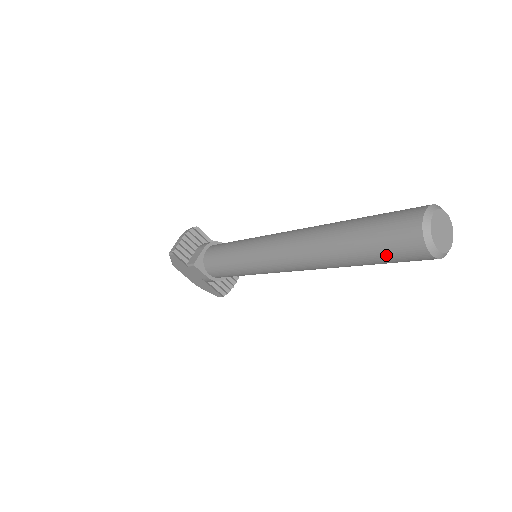
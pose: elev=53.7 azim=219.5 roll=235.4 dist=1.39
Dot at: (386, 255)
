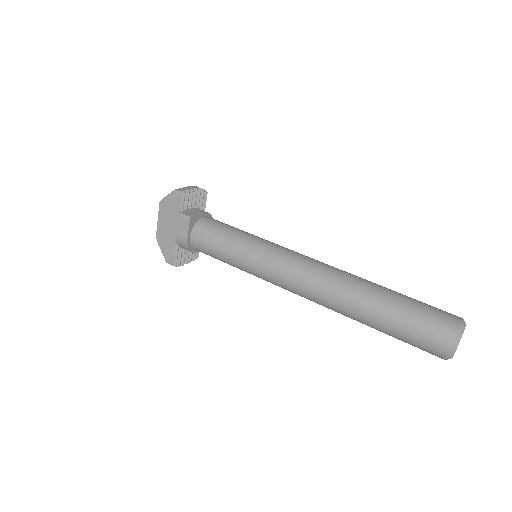
Dot at: (411, 330)
